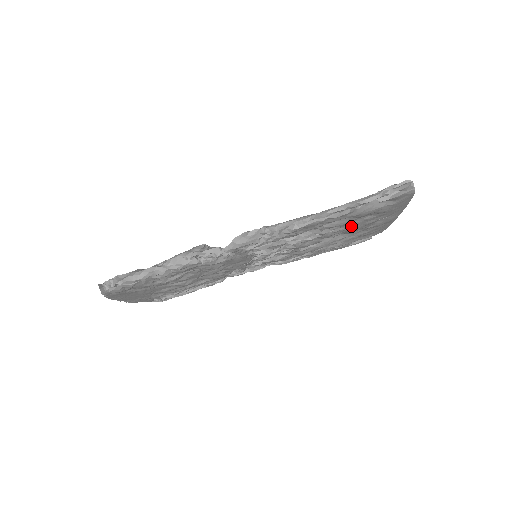
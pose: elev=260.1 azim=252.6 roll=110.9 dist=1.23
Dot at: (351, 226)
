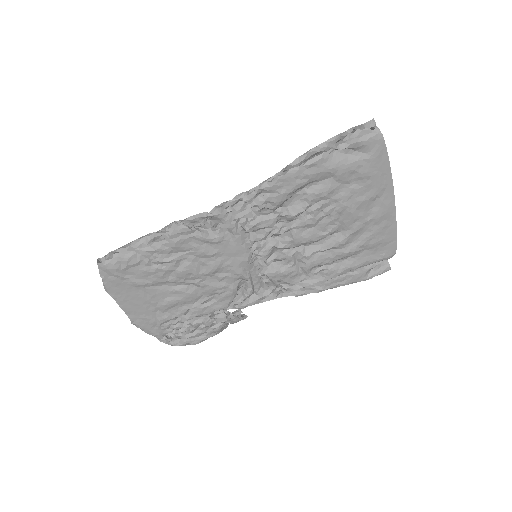
Dot at: (341, 202)
